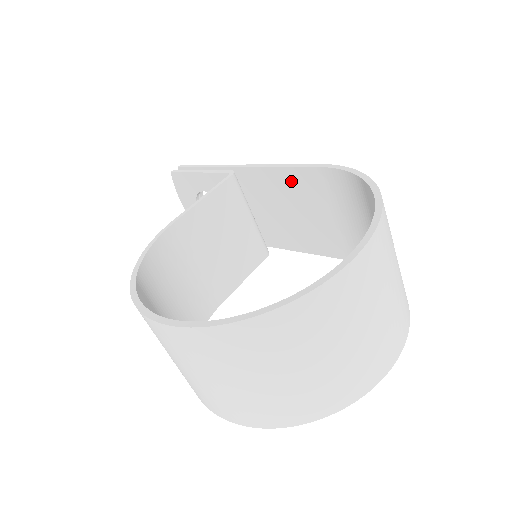
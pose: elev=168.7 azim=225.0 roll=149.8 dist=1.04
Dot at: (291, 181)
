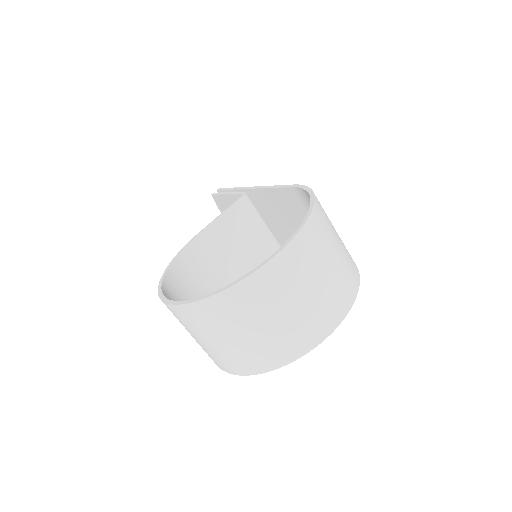
Dot at: (281, 198)
